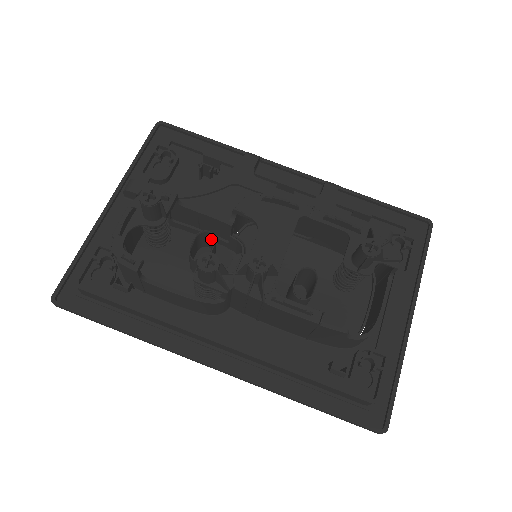
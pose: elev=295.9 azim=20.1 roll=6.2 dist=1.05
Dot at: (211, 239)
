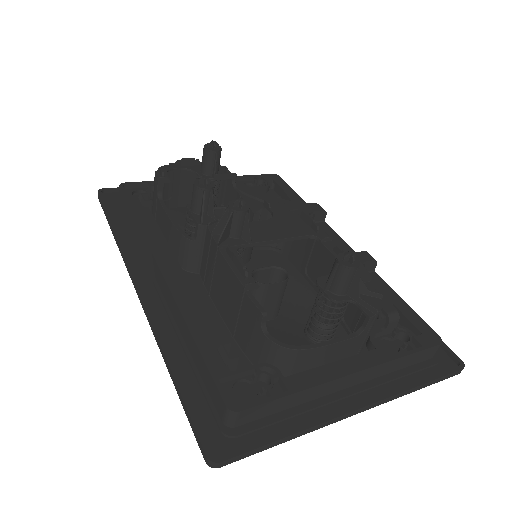
Dot at: occluded
